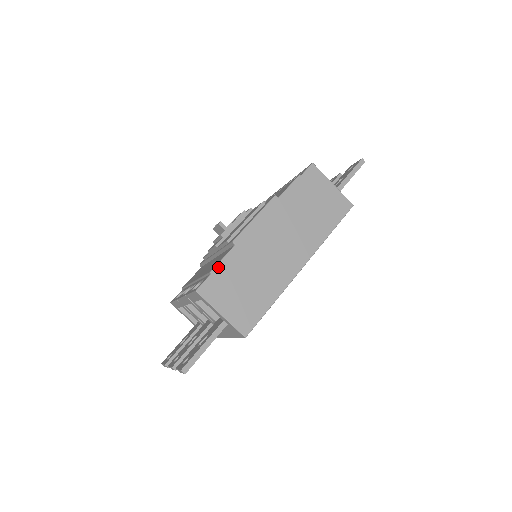
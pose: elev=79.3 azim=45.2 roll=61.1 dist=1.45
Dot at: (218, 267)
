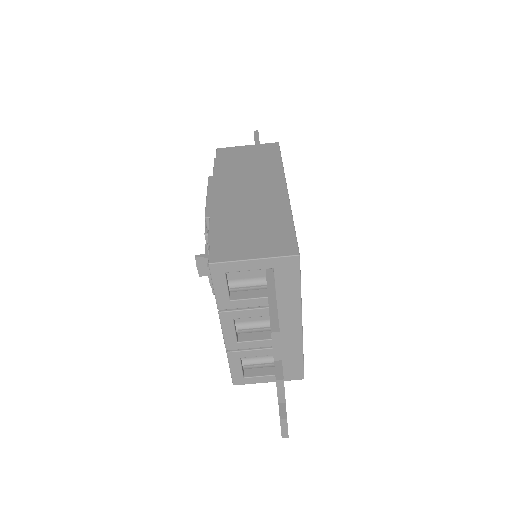
Dot at: (211, 237)
